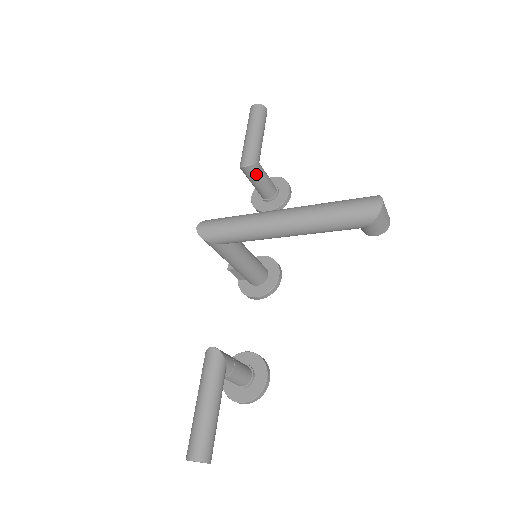
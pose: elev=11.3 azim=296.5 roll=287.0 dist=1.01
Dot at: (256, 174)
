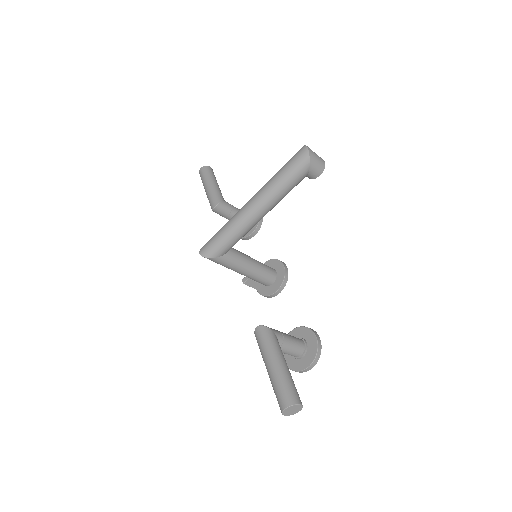
Dot at: (226, 209)
